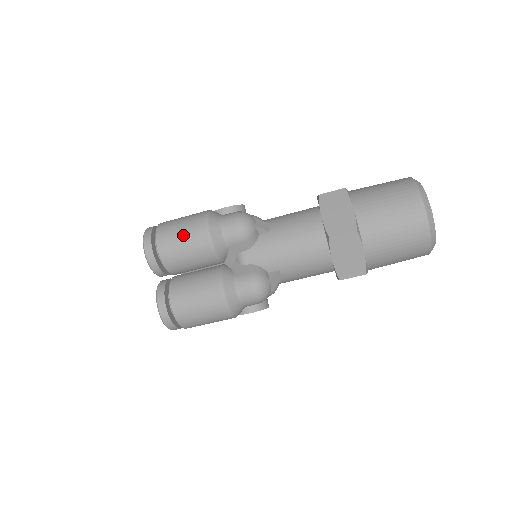
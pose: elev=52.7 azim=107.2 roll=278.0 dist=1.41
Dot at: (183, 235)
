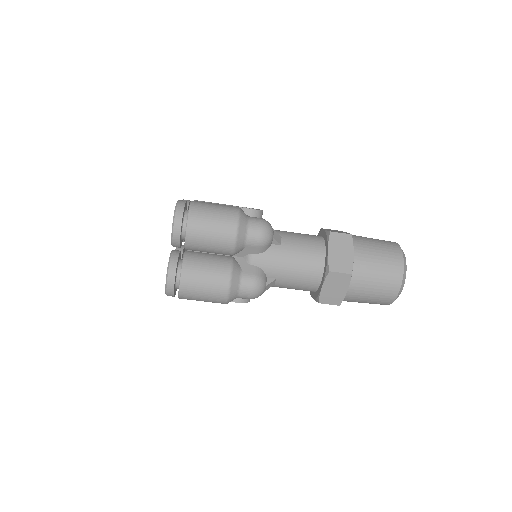
Dot at: (214, 224)
